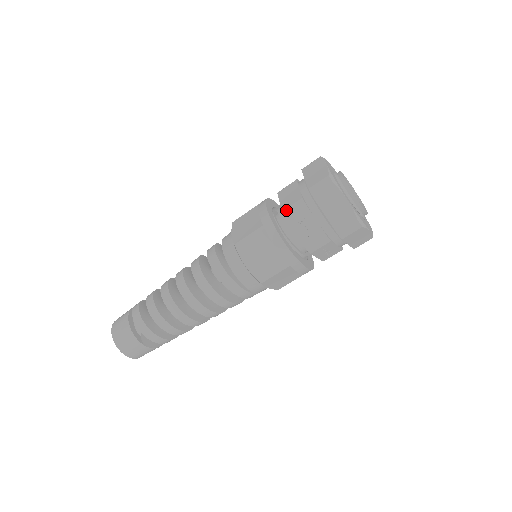
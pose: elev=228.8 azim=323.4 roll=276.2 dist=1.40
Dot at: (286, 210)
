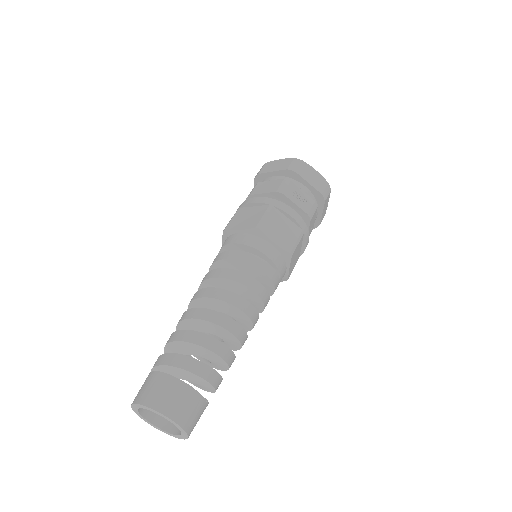
Dot at: (279, 189)
